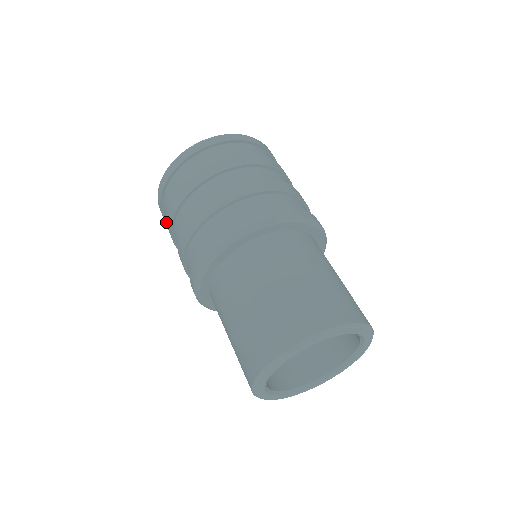
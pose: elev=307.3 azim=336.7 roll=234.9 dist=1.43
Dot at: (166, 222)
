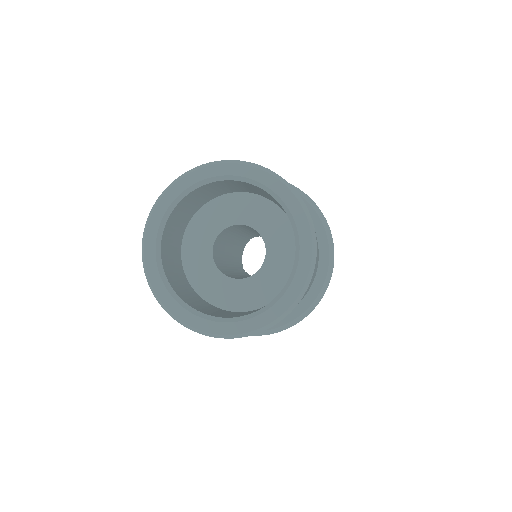
Dot at: occluded
